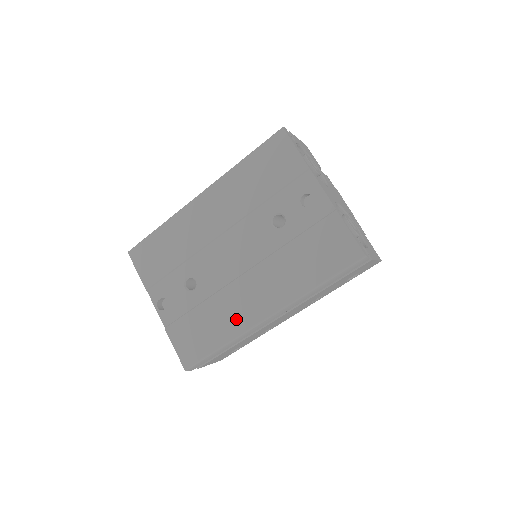
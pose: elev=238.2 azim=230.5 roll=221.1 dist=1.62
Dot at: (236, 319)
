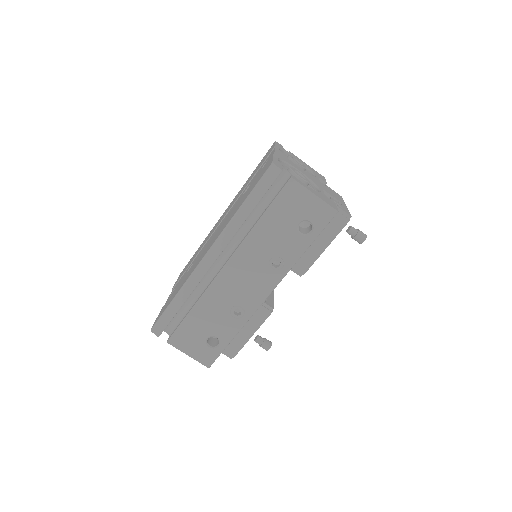
Dot at: occluded
